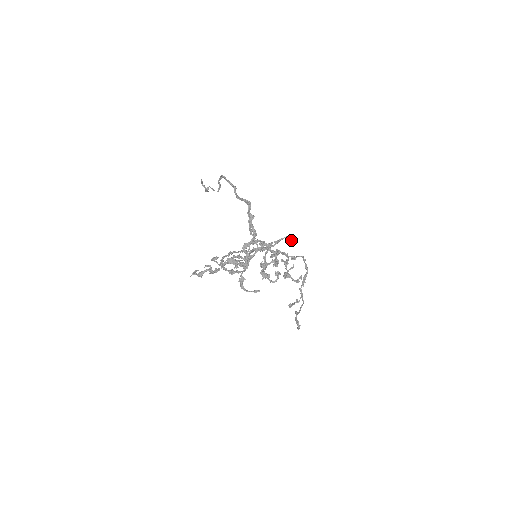
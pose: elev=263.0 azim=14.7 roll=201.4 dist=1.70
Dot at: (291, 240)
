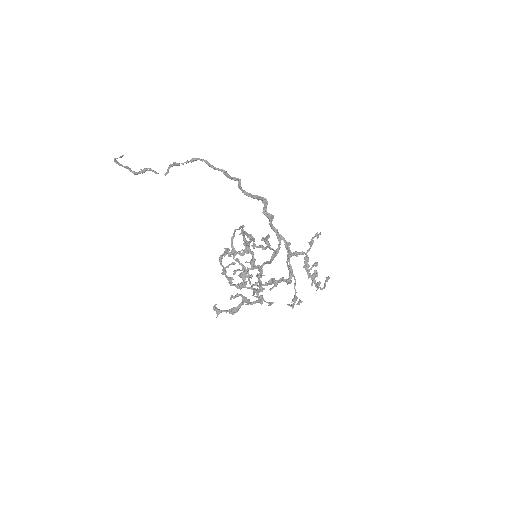
Dot at: occluded
